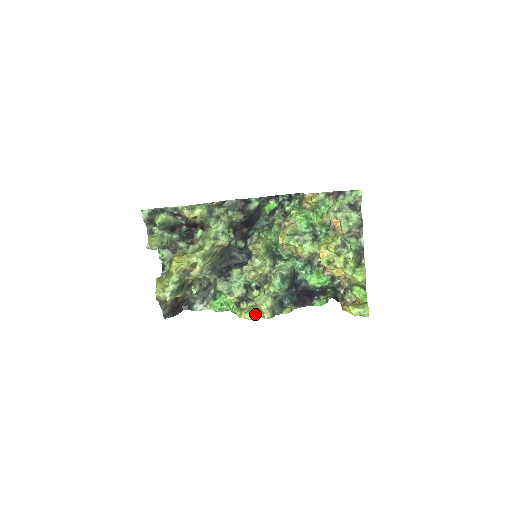
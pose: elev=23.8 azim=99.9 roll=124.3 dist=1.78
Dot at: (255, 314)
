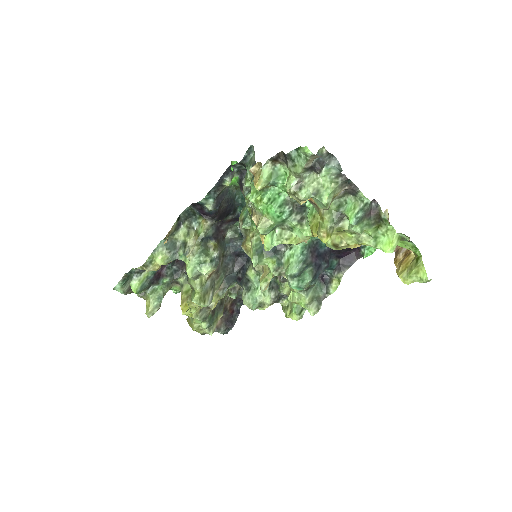
Dot at: (300, 311)
